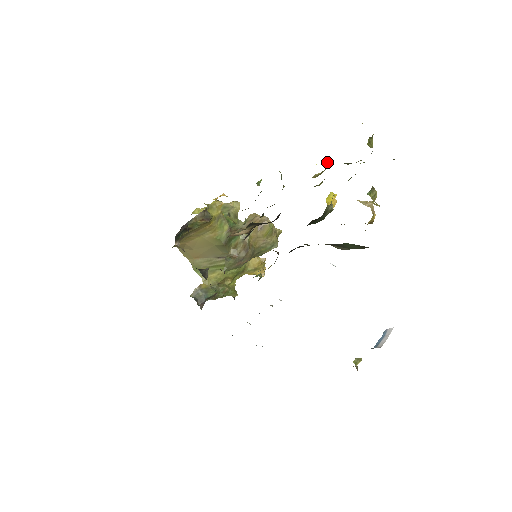
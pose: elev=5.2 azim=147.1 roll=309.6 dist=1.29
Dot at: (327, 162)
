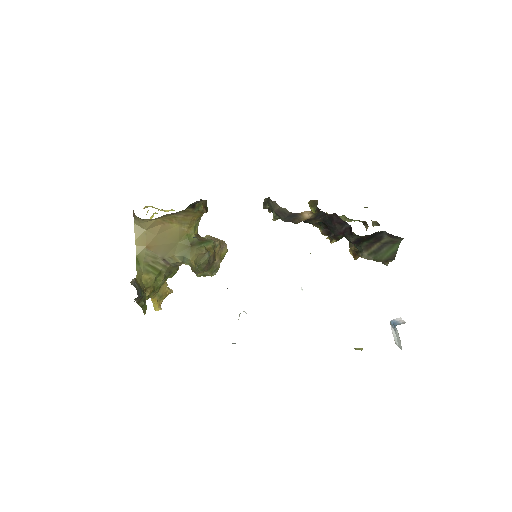
Dot at: (326, 212)
